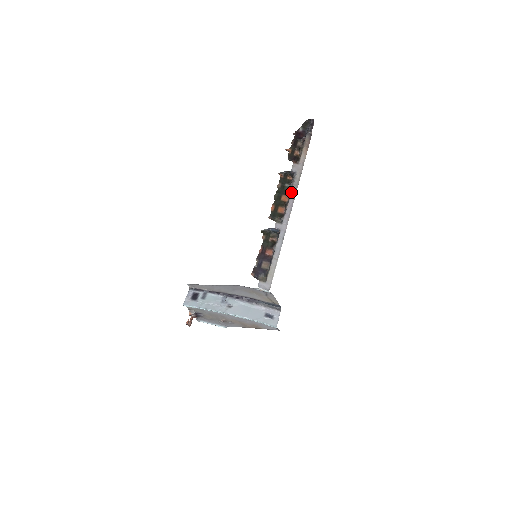
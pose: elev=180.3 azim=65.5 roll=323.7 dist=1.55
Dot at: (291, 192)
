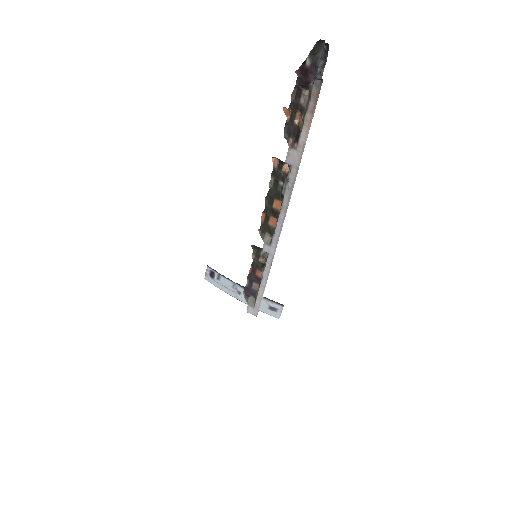
Dot at: (283, 201)
